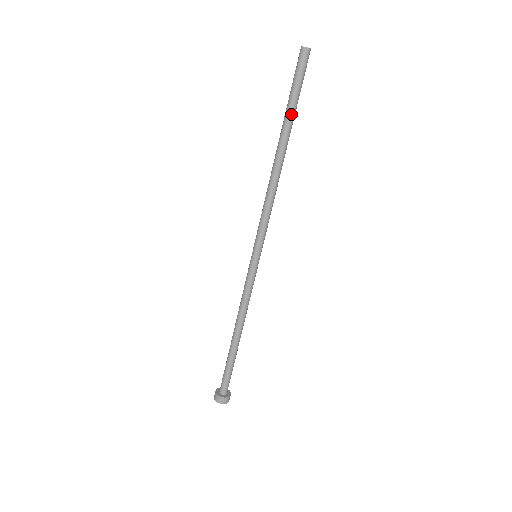
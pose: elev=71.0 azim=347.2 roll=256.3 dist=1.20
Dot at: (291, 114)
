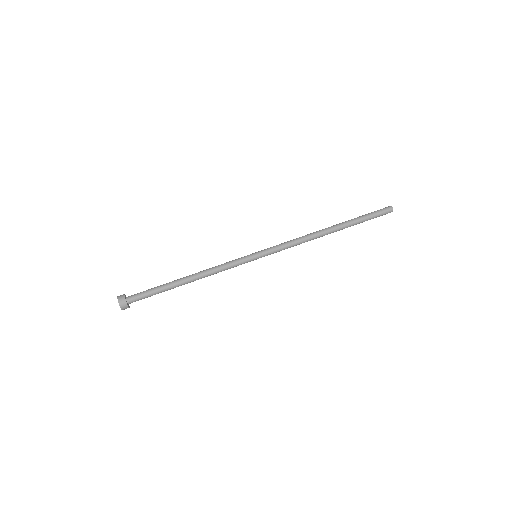
Dot at: (354, 219)
